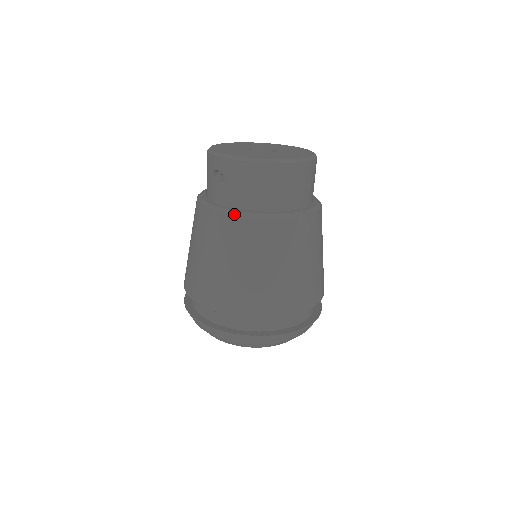
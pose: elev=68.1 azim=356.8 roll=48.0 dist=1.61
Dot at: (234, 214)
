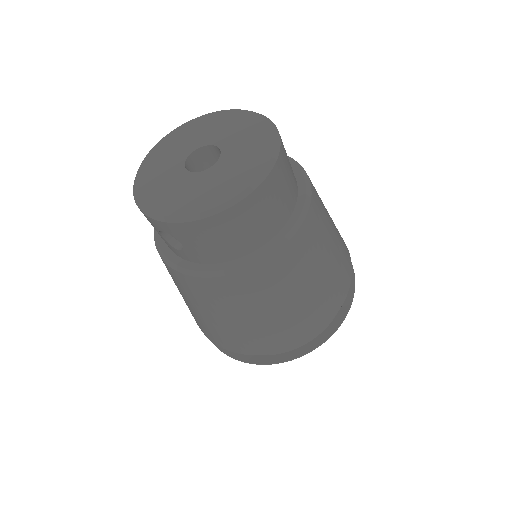
Dot at: (213, 277)
